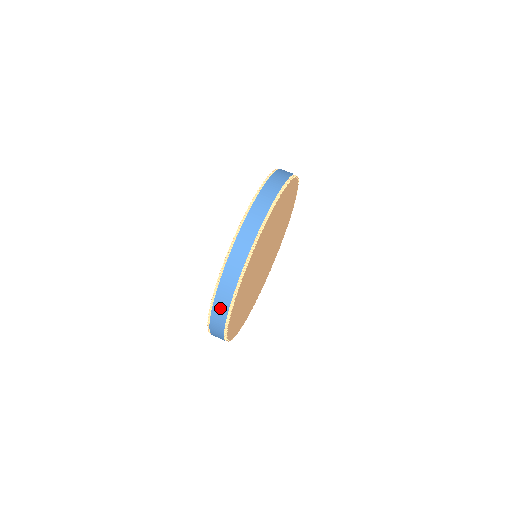
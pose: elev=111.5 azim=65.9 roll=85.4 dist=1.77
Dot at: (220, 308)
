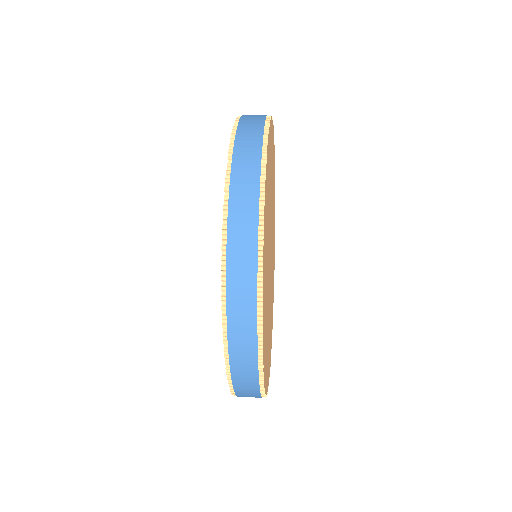
Dot at: (241, 329)
